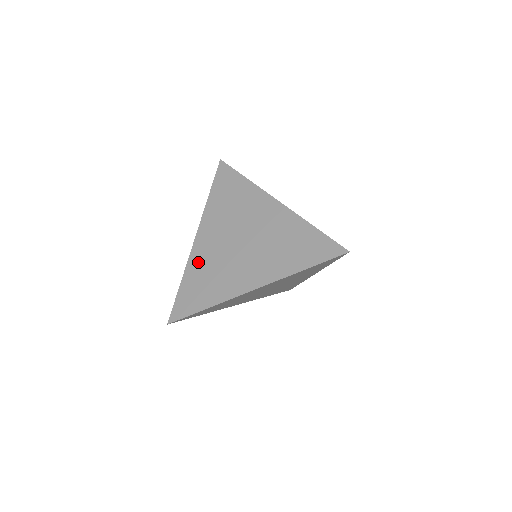
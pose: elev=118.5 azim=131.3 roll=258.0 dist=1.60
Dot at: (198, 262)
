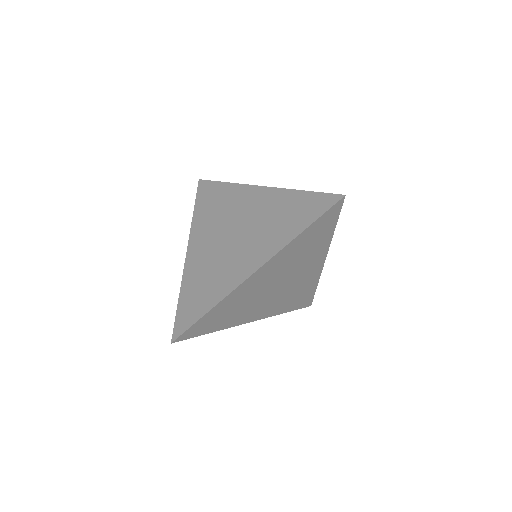
Dot at: (193, 272)
